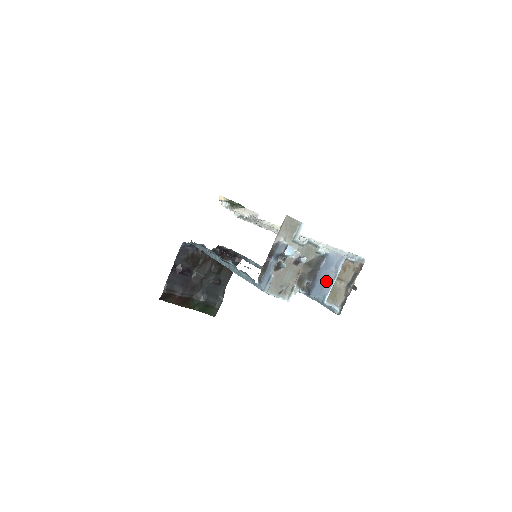
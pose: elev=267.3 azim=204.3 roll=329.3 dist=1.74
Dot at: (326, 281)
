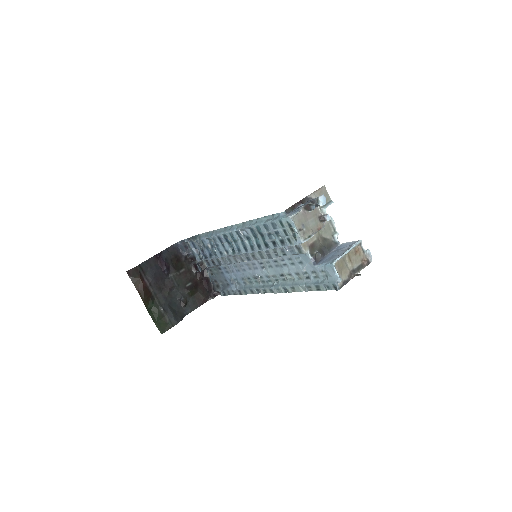
Dot at: (337, 254)
